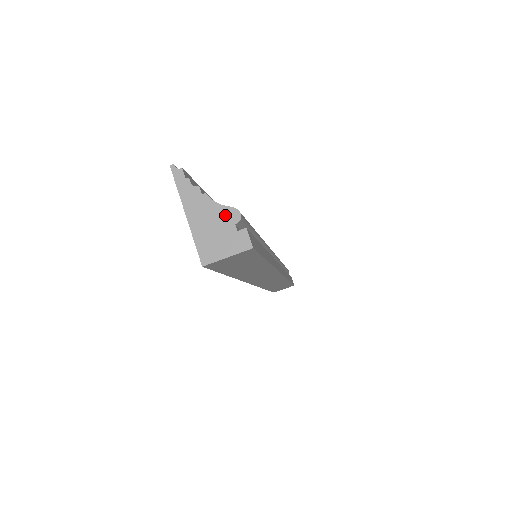
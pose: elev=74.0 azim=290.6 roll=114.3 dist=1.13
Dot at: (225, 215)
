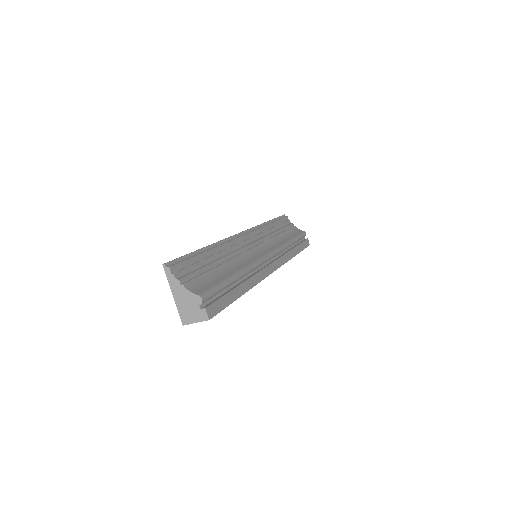
Dot at: (194, 299)
